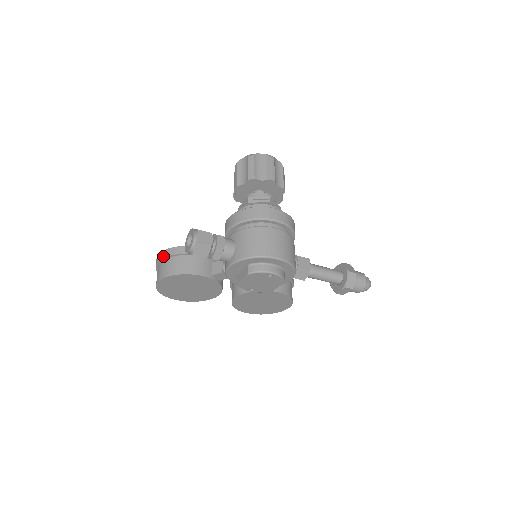
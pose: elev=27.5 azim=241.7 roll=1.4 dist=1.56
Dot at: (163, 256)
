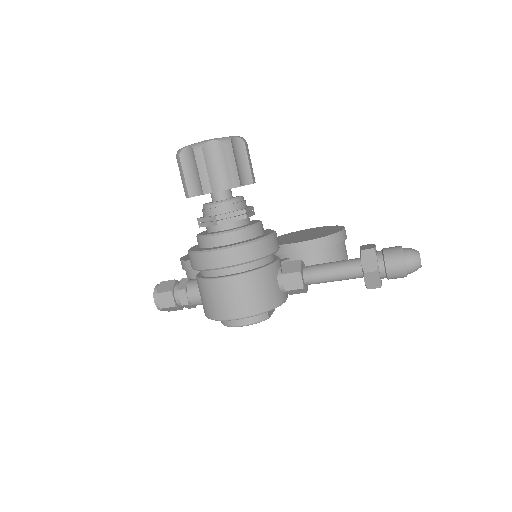
Dot at: occluded
